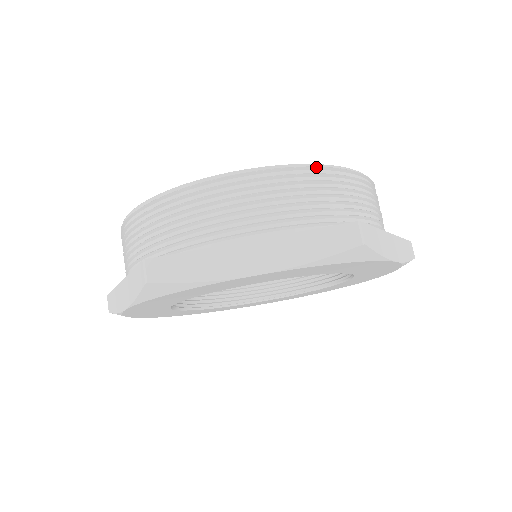
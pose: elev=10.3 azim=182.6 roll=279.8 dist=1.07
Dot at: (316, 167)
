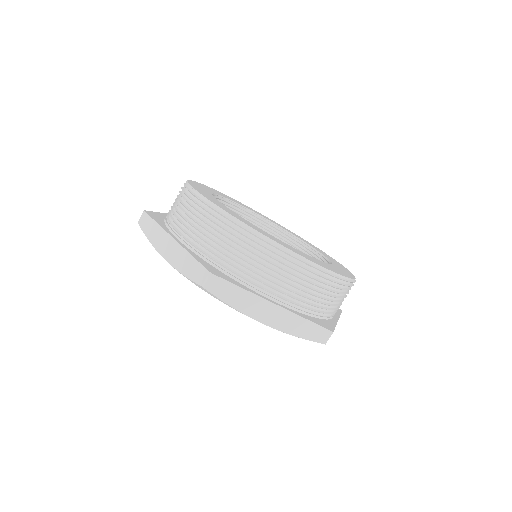
Dot at: (338, 278)
